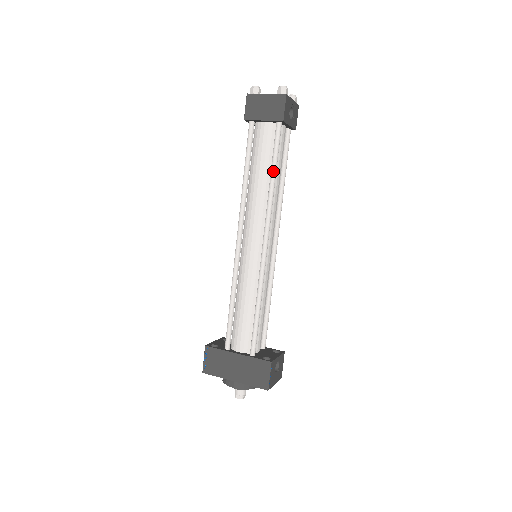
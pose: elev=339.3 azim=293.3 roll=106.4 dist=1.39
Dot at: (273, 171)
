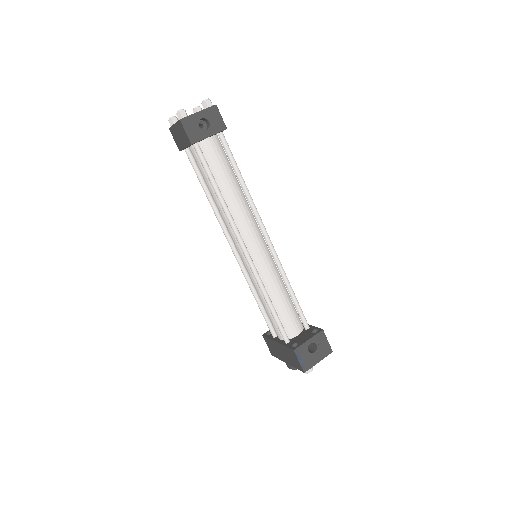
Dot at: (214, 189)
